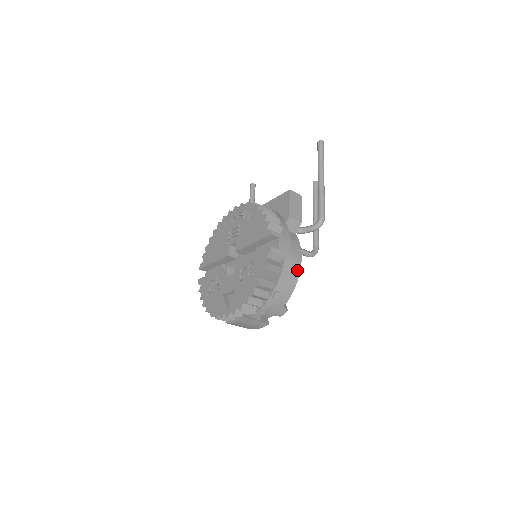
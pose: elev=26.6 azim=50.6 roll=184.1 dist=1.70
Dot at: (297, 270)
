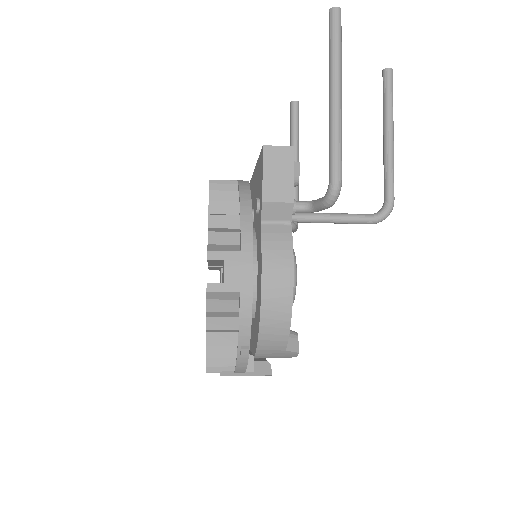
Dot at: (285, 298)
